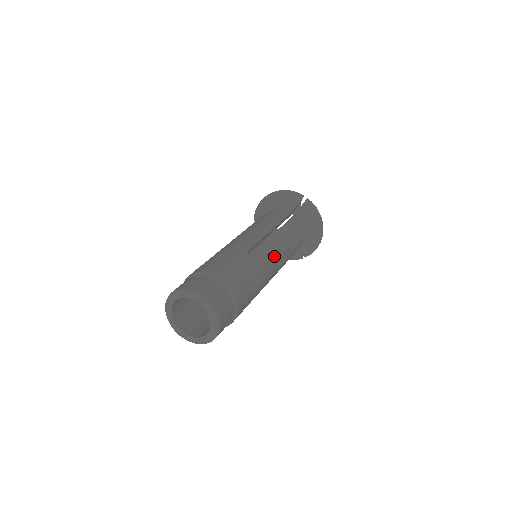
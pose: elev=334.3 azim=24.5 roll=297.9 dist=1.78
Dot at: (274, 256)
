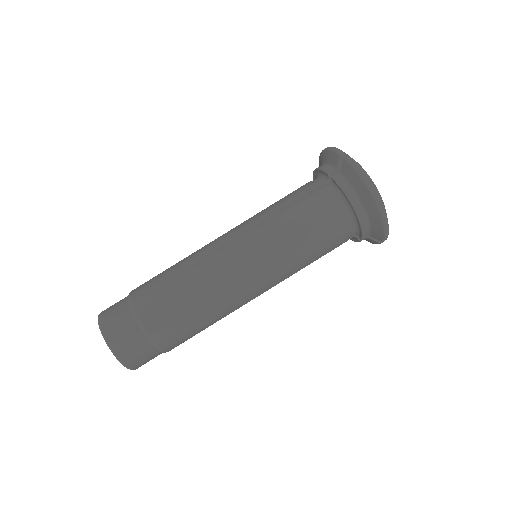
Dot at: occluded
